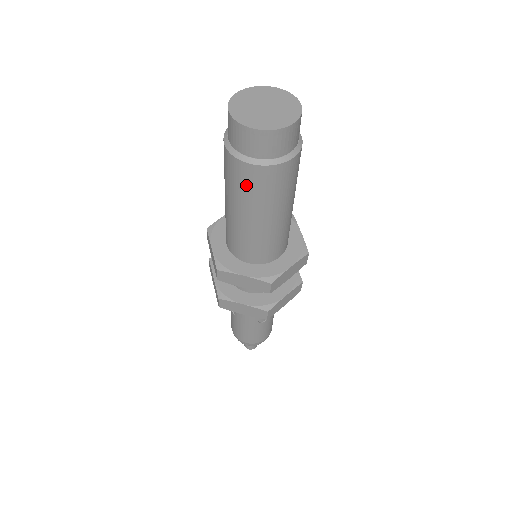
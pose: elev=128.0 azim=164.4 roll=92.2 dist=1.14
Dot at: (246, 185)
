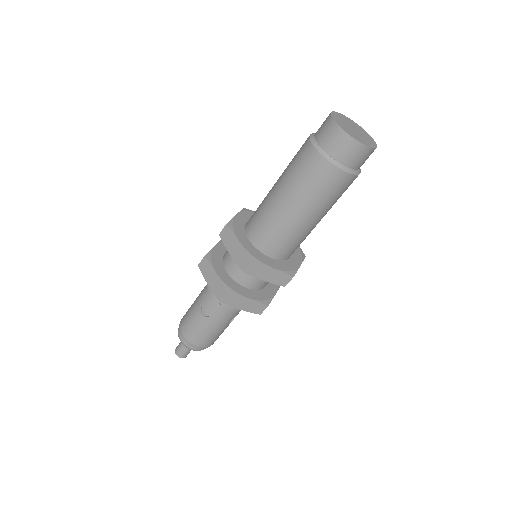
Dot at: (325, 186)
